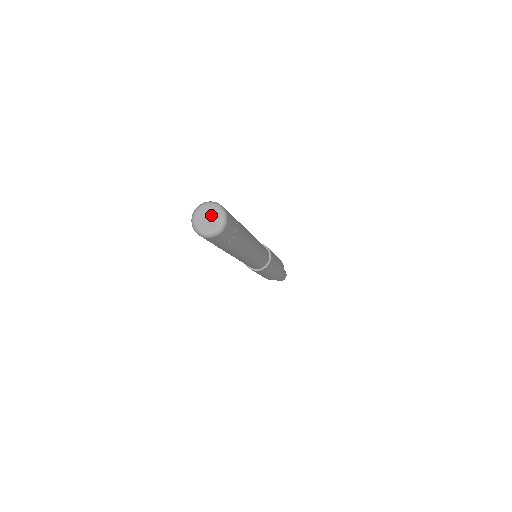
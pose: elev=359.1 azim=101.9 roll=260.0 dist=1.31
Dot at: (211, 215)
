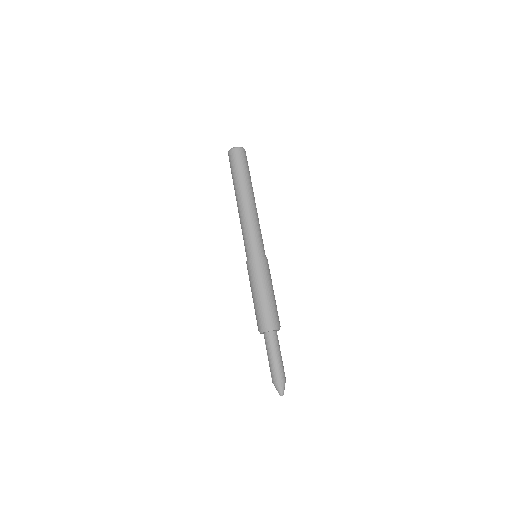
Dot at: occluded
